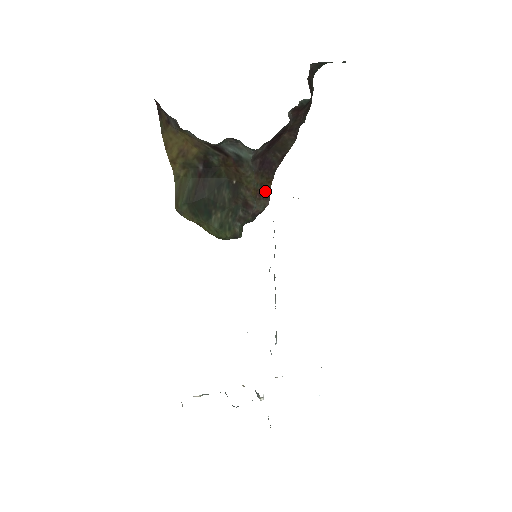
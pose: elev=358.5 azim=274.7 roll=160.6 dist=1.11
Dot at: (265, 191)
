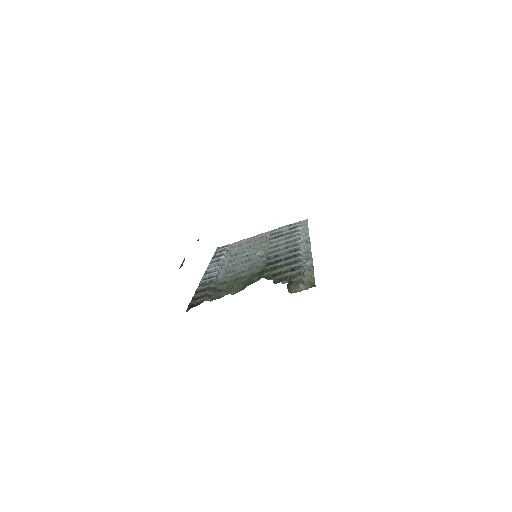
Dot at: occluded
